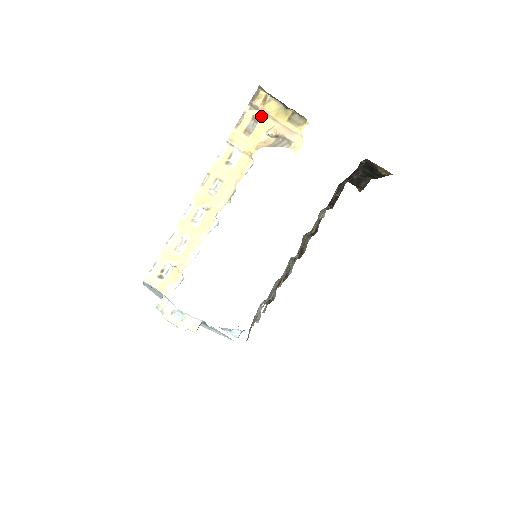
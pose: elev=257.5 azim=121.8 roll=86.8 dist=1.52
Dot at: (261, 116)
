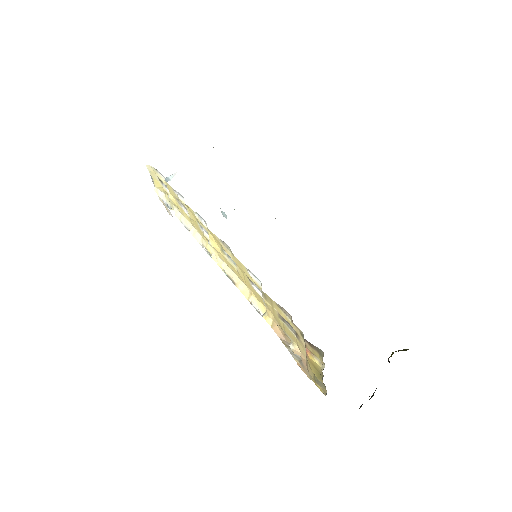
Dot at: (303, 343)
